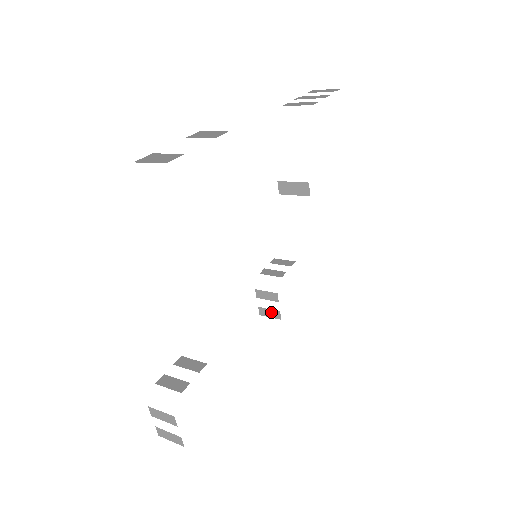
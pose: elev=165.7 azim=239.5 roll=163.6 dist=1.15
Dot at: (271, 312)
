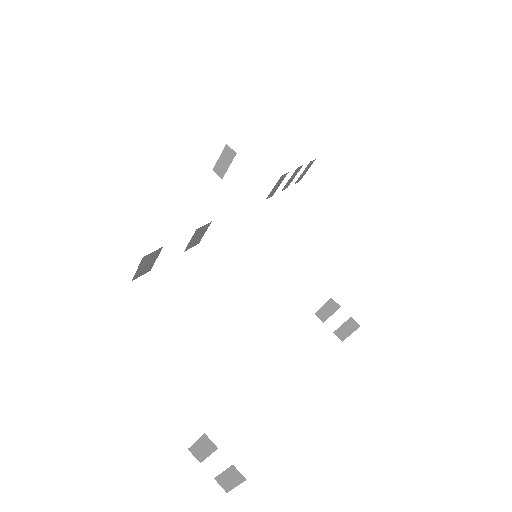
Dot at: (346, 326)
